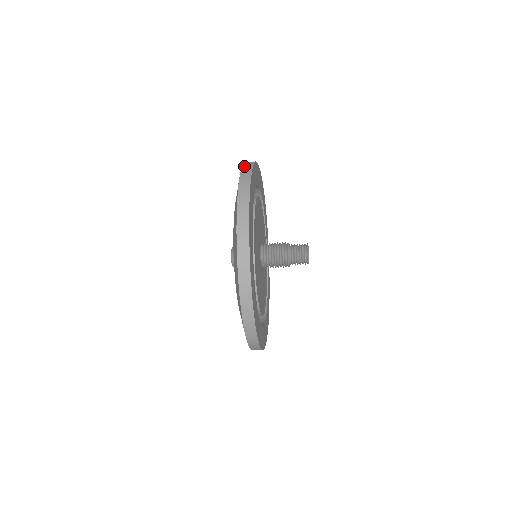
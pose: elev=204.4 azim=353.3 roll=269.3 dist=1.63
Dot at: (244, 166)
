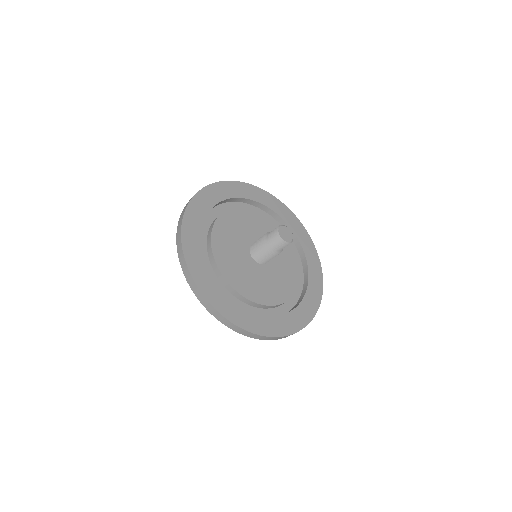
Dot at: (179, 221)
